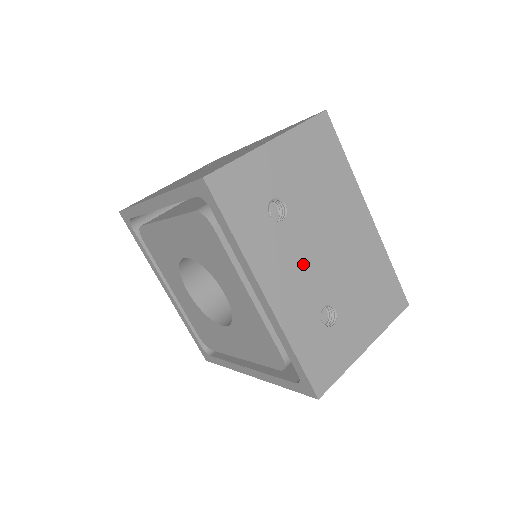
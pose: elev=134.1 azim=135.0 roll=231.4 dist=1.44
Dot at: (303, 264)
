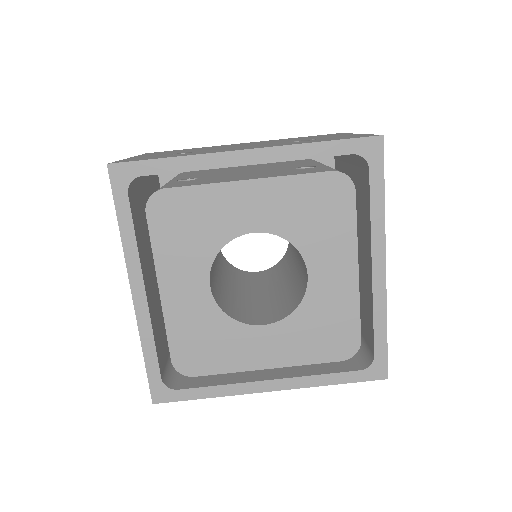
Dot at: occluded
